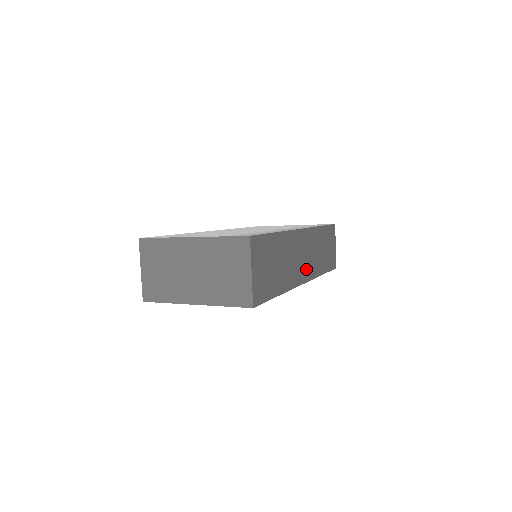
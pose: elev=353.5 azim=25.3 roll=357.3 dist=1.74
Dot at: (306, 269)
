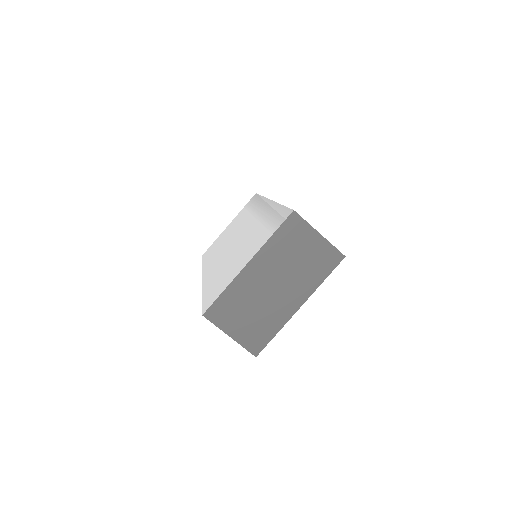
Dot at: occluded
